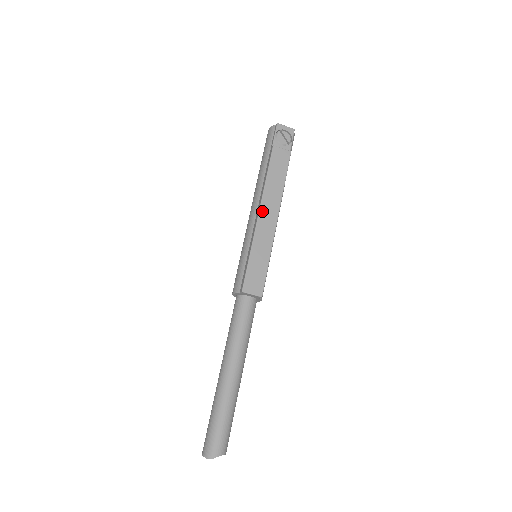
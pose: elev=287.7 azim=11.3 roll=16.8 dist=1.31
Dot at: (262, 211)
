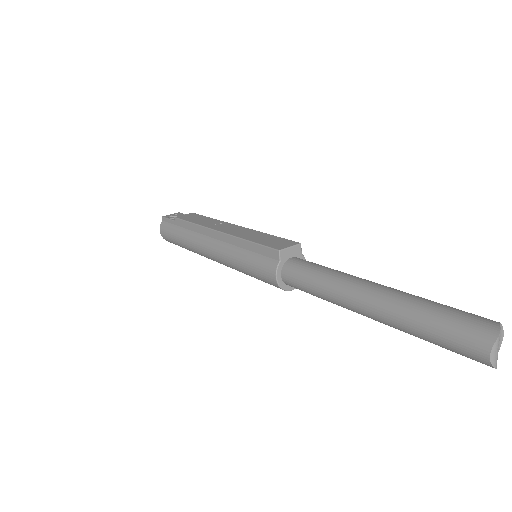
Dot at: (218, 229)
